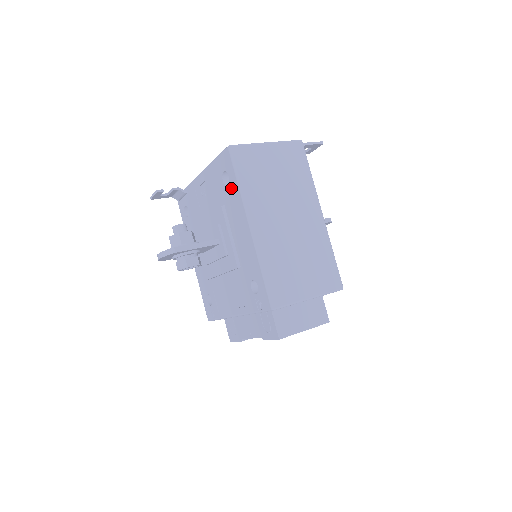
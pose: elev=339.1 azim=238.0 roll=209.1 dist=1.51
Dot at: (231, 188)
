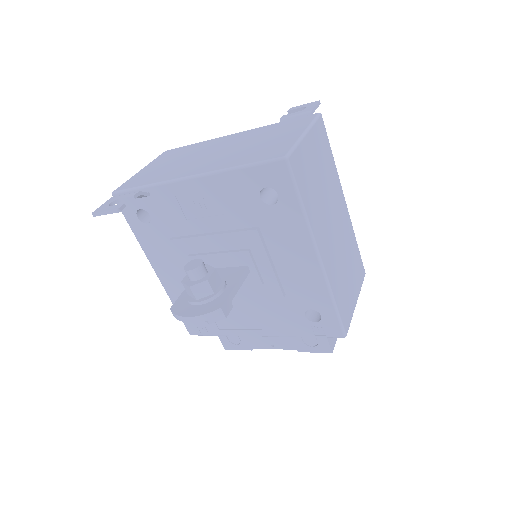
Dot at: (282, 211)
